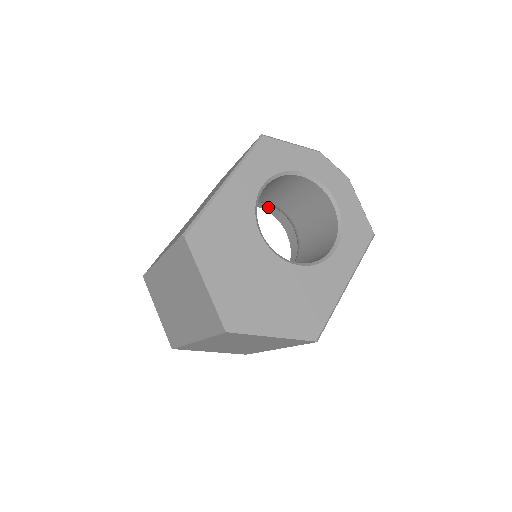
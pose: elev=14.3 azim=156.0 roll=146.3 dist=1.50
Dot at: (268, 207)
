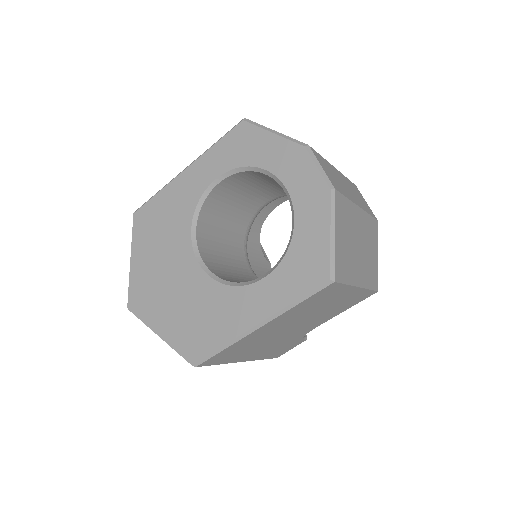
Dot at: occluded
